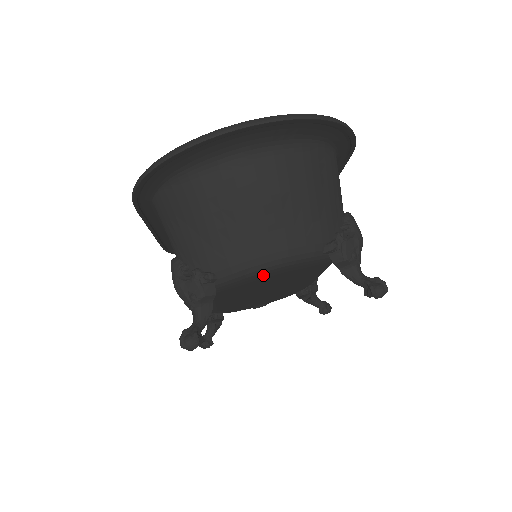
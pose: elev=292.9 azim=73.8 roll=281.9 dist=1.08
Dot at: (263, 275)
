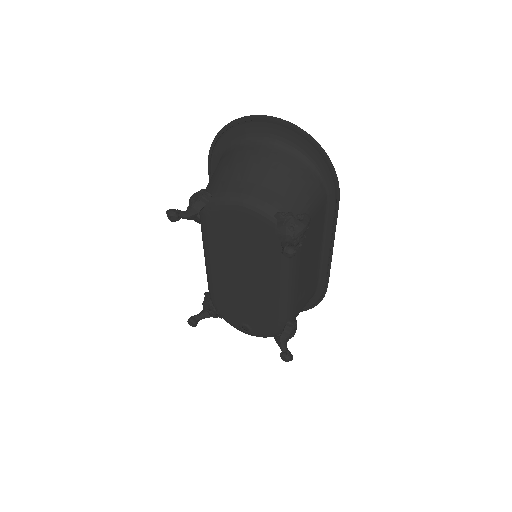
Dot at: (235, 211)
